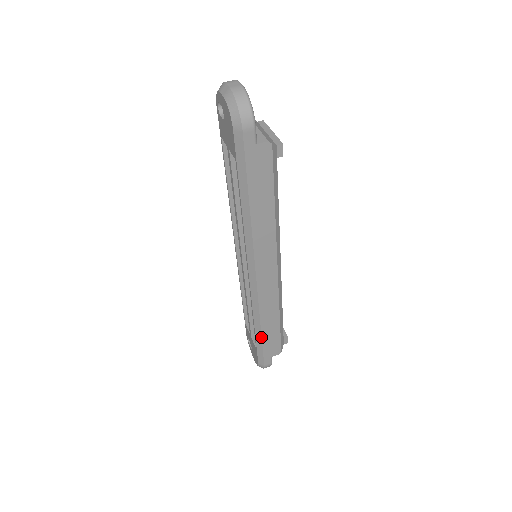
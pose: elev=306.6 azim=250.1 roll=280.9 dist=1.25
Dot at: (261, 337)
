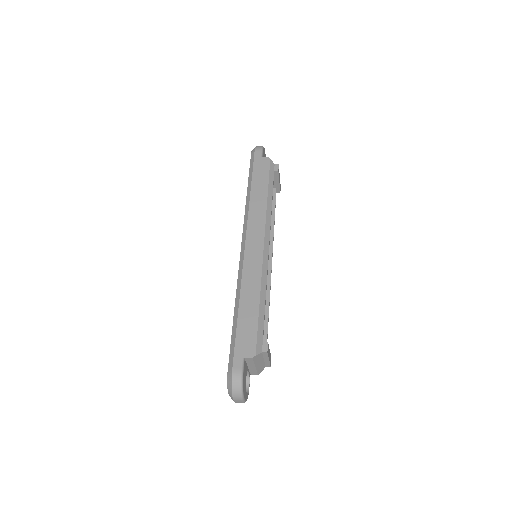
Dot at: (237, 318)
